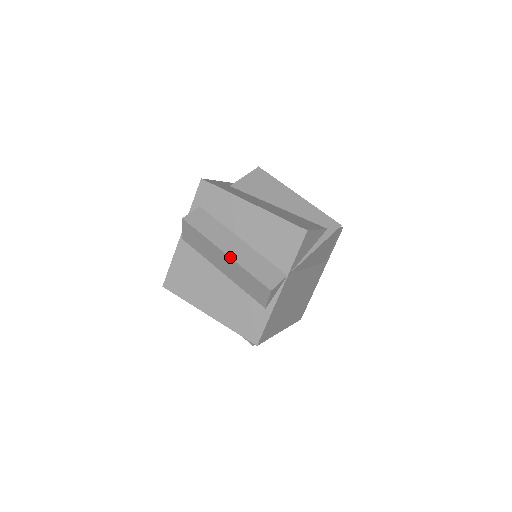
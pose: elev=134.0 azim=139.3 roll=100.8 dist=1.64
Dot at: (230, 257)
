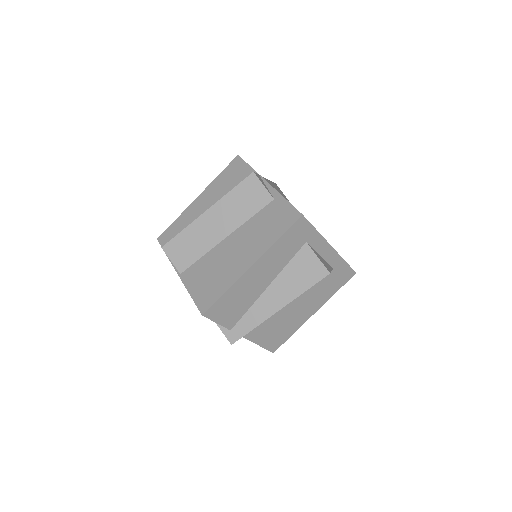
Dot at: (211, 206)
